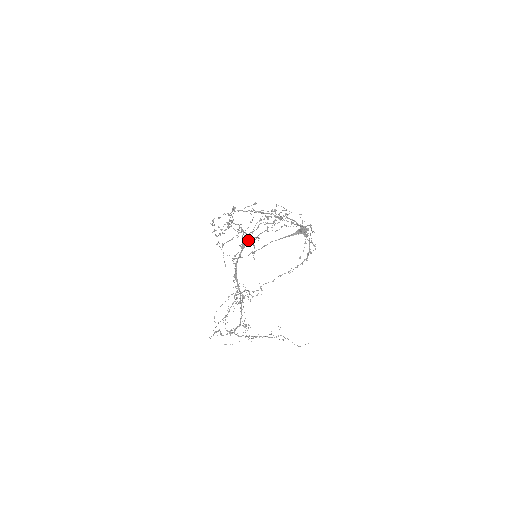
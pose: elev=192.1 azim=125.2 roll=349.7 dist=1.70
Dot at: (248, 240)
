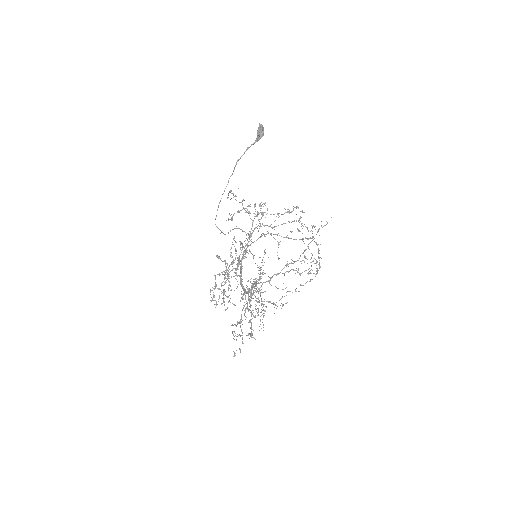
Dot at: (231, 219)
